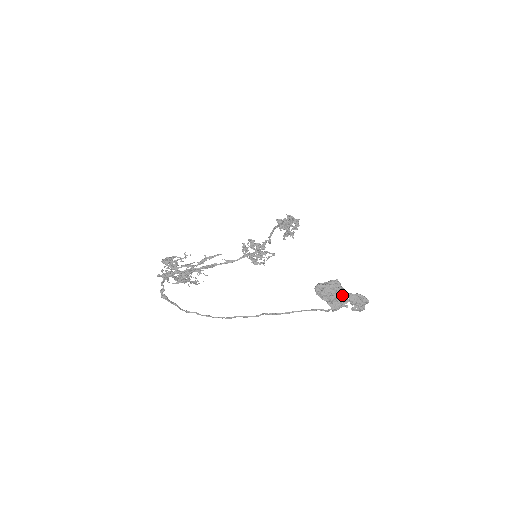
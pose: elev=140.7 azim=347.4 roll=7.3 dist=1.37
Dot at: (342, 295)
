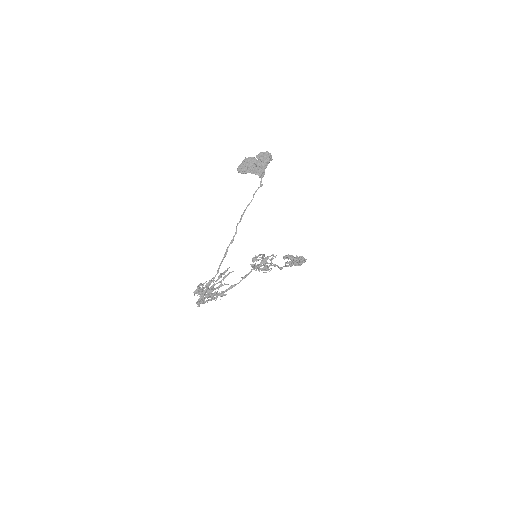
Dot at: (252, 160)
